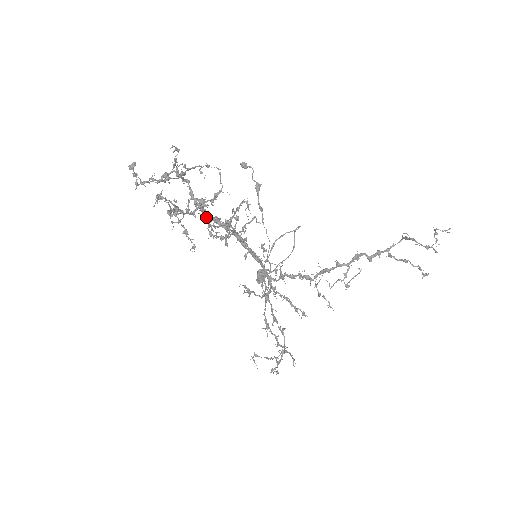
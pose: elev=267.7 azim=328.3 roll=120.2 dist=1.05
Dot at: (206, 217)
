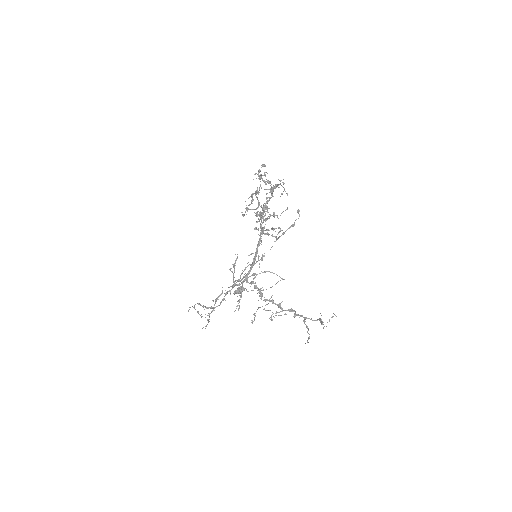
Dot at: occluded
